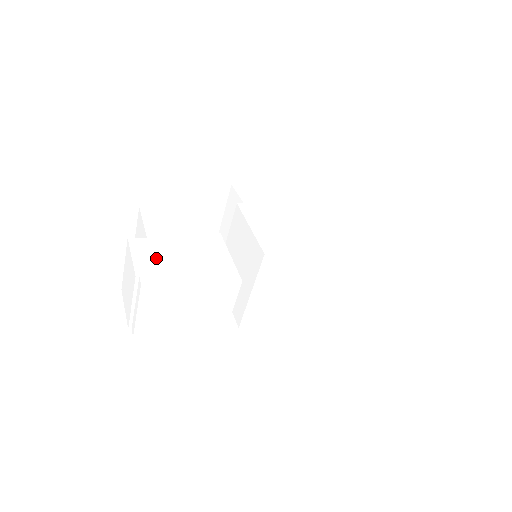
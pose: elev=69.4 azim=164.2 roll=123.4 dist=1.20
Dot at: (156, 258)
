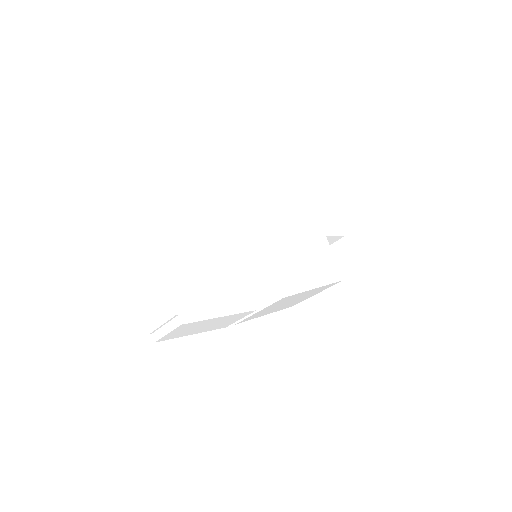
Dot at: (189, 288)
